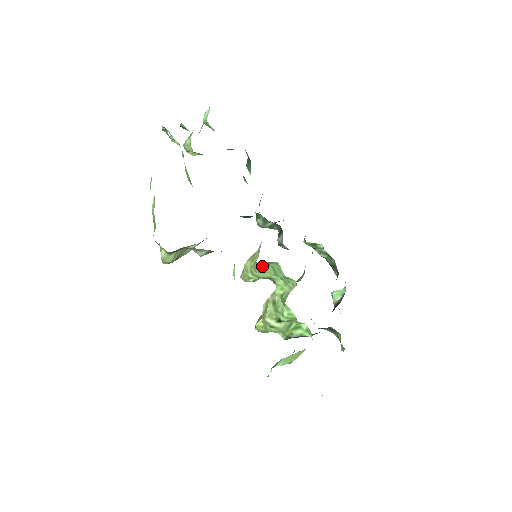
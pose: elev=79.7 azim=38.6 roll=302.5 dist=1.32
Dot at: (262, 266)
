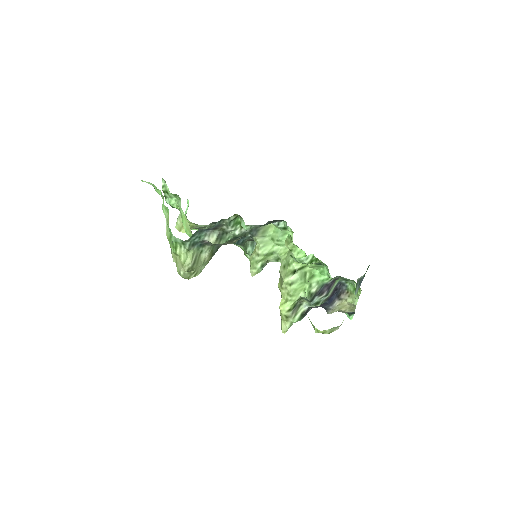
Dot at: (262, 240)
